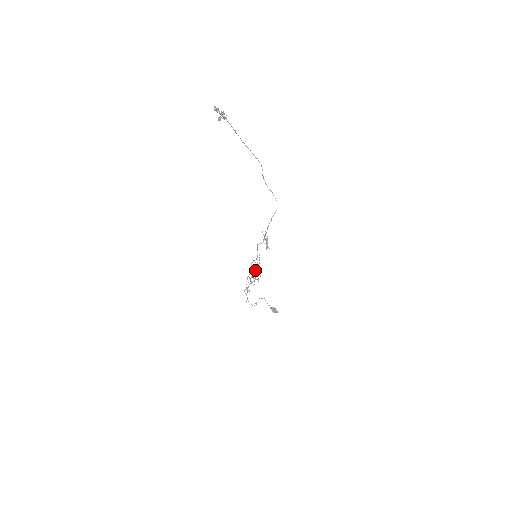
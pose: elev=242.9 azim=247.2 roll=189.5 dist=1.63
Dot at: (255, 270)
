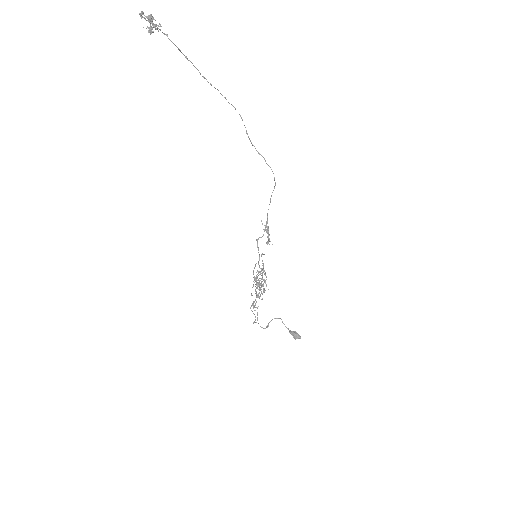
Dot at: occluded
